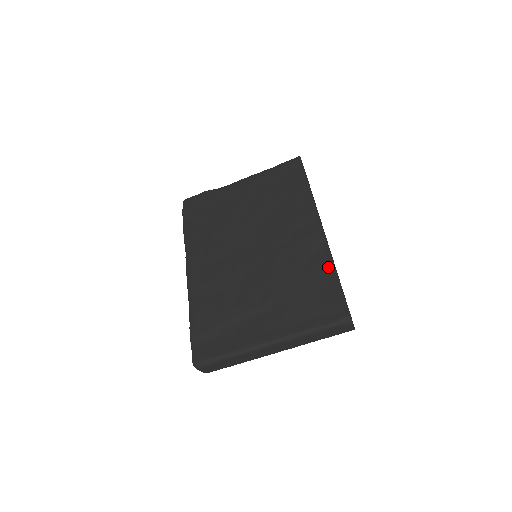
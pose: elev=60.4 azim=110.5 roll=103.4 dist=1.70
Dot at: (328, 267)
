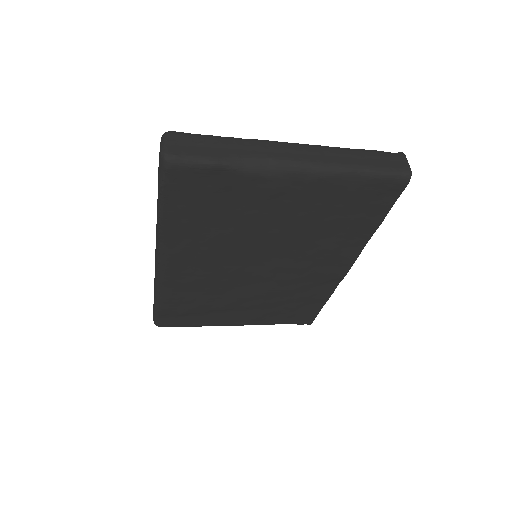
Dot at: (322, 298)
